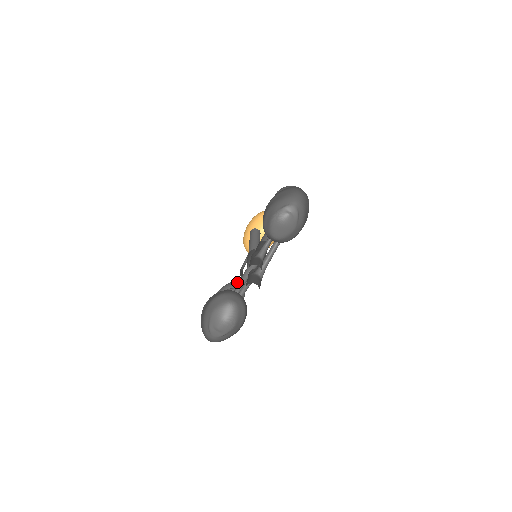
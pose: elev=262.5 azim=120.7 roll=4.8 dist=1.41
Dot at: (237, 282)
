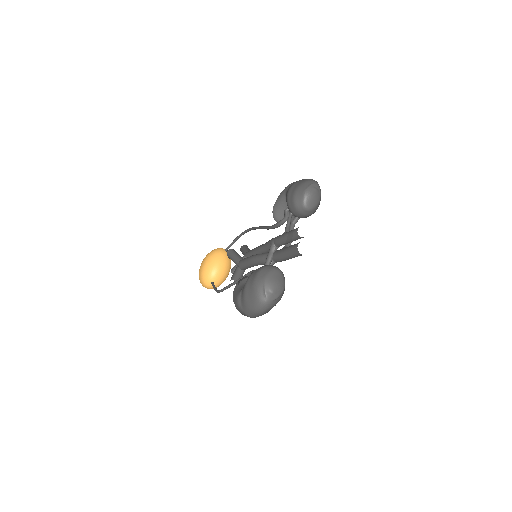
Dot at: occluded
